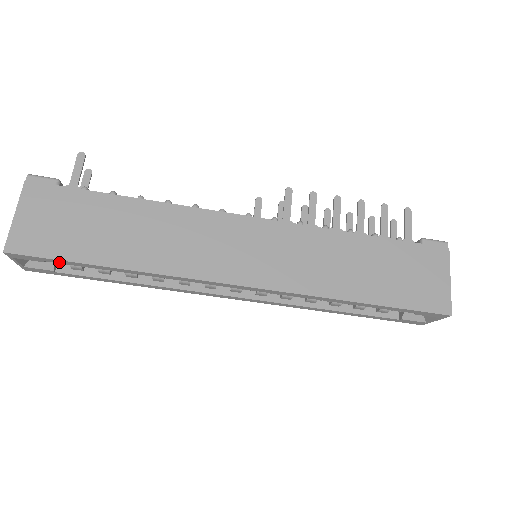
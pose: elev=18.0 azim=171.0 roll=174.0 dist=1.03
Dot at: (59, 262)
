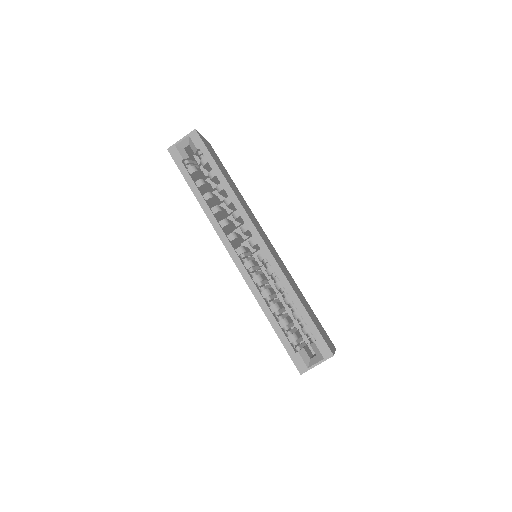
Dot at: (205, 154)
